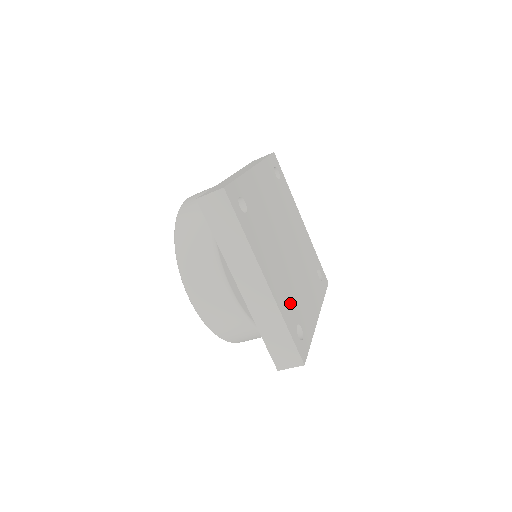
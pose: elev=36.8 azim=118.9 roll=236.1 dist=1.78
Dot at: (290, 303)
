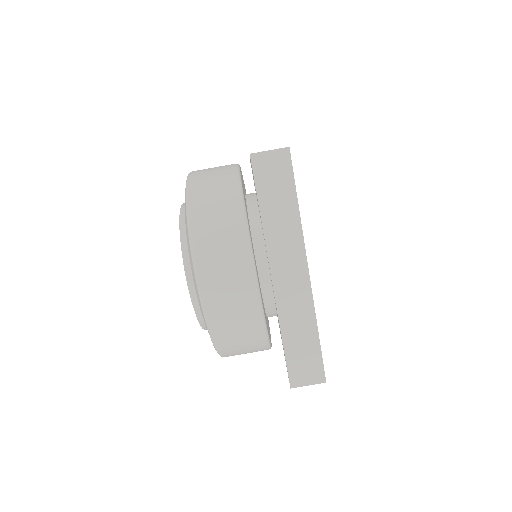
Dot at: occluded
